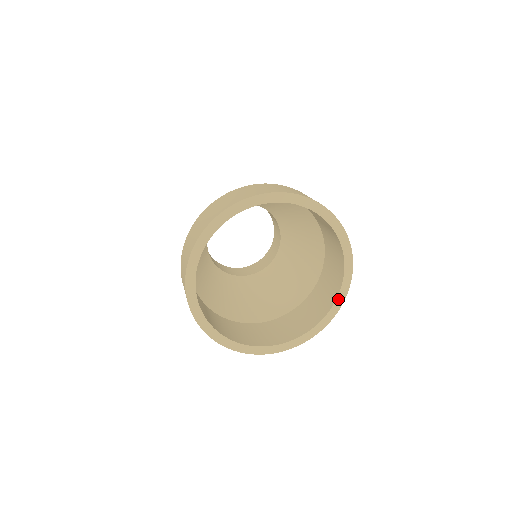
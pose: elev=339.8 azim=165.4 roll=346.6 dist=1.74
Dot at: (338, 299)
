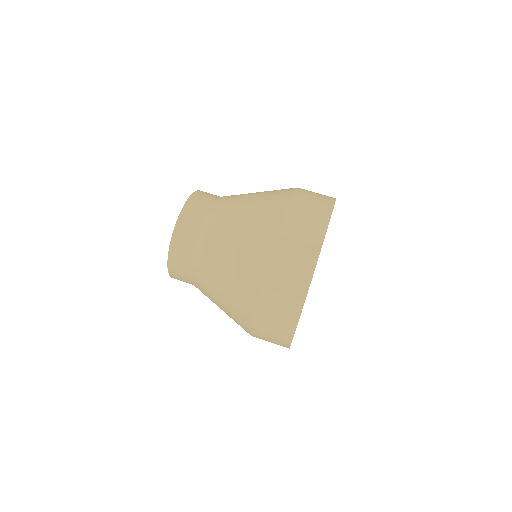
Dot at: occluded
